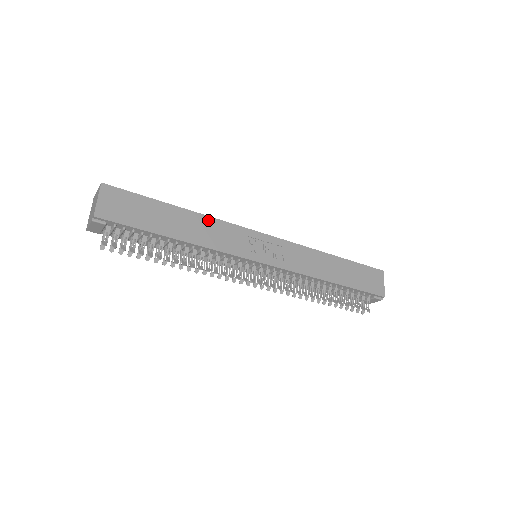
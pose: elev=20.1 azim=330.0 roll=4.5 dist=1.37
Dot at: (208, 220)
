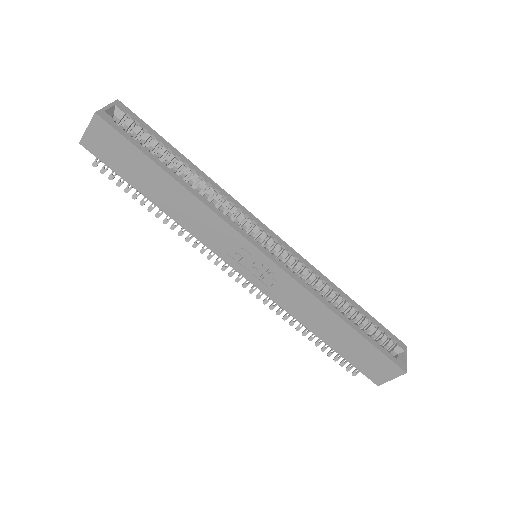
Dot at: (200, 206)
